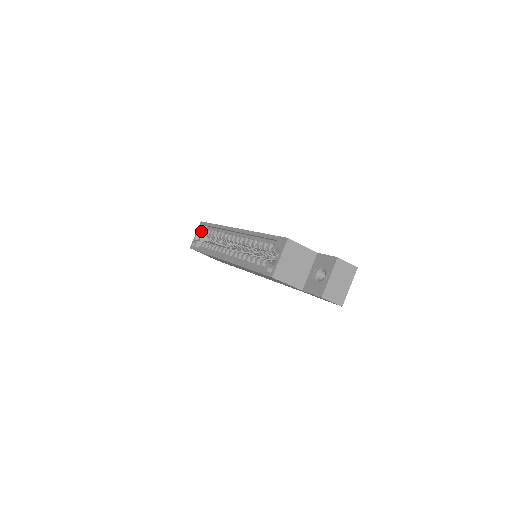
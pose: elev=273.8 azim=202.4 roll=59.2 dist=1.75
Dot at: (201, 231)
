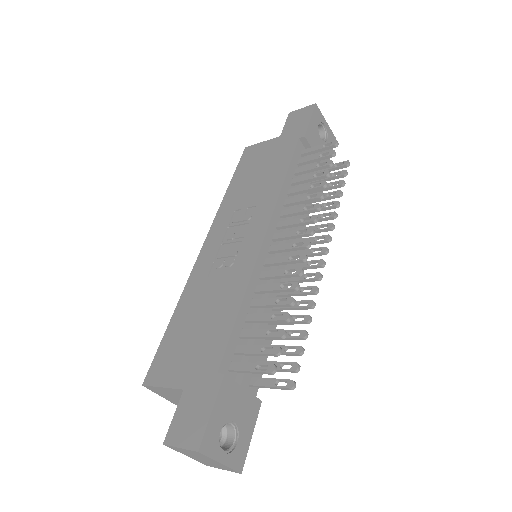
Dot at: occluded
